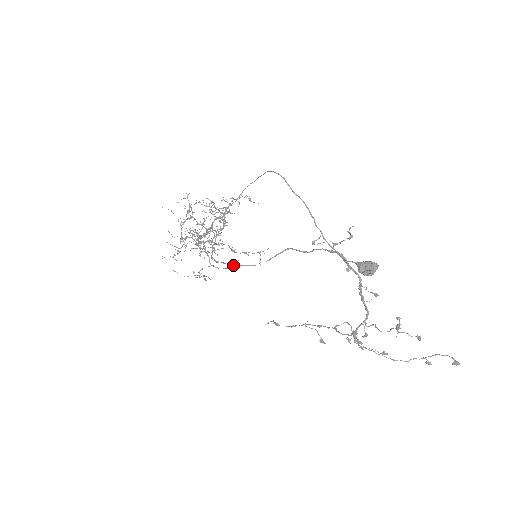
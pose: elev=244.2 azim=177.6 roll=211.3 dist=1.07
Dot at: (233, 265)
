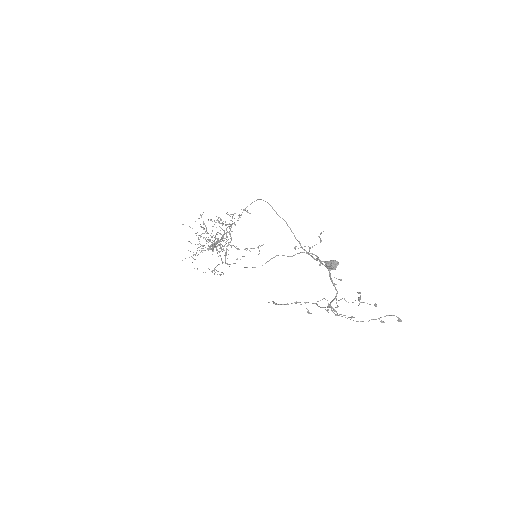
Dot at: occluded
